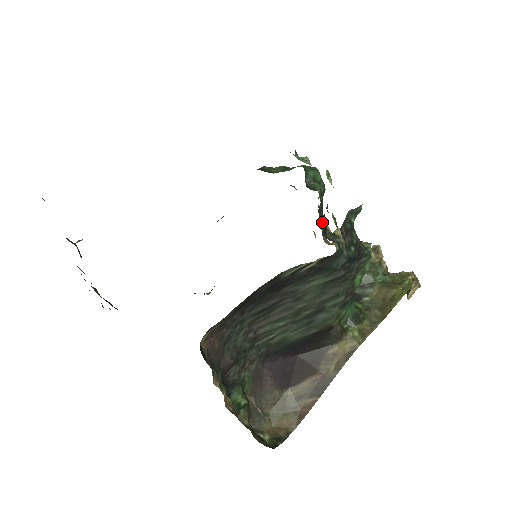
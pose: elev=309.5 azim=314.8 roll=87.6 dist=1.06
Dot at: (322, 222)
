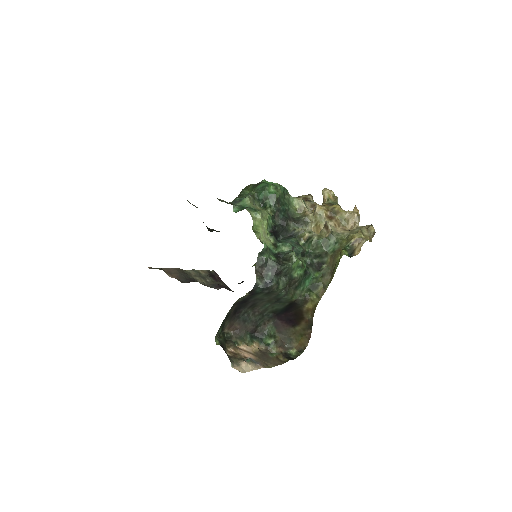
Dot at: (297, 205)
